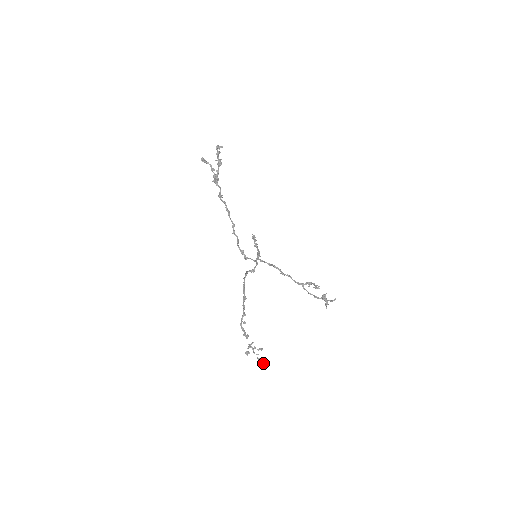
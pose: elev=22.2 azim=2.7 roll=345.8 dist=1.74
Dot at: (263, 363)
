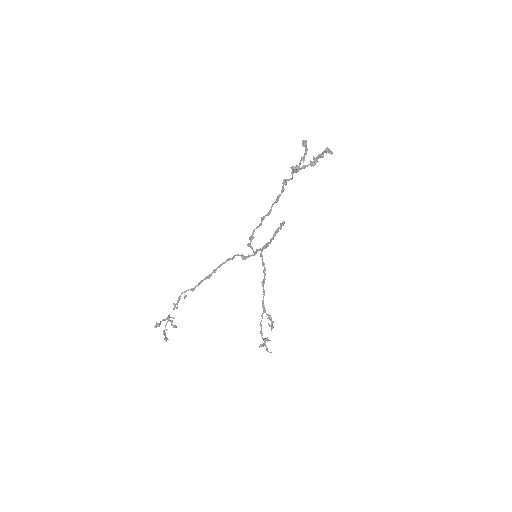
Dot at: (164, 338)
